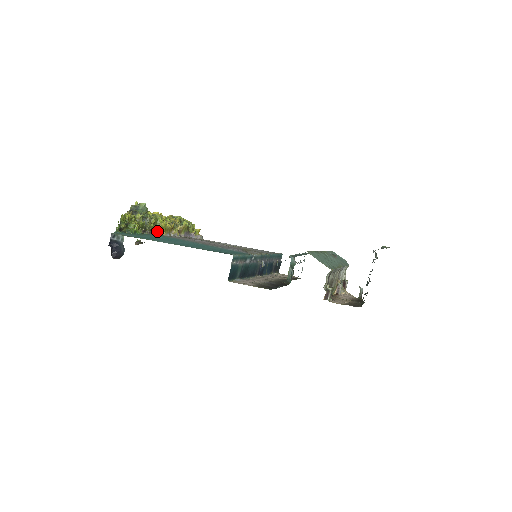
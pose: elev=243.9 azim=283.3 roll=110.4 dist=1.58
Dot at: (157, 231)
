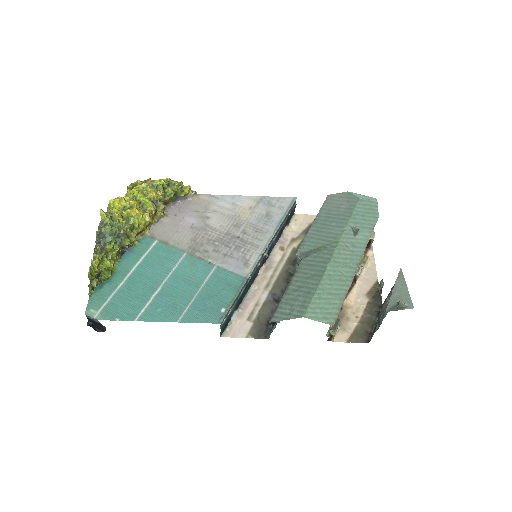
Dot at: (137, 234)
